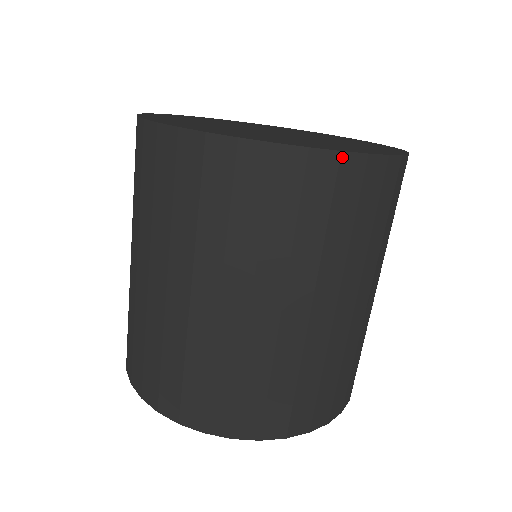
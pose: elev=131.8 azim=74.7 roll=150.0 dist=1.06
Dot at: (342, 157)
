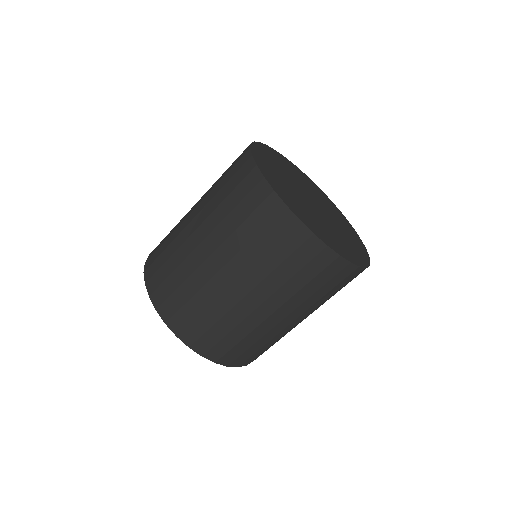
Dot at: (326, 248)
